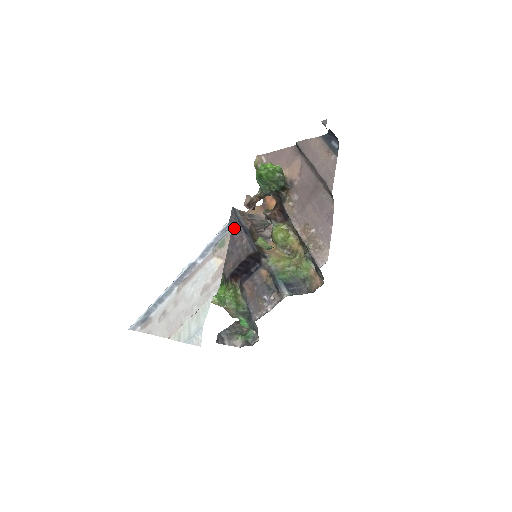
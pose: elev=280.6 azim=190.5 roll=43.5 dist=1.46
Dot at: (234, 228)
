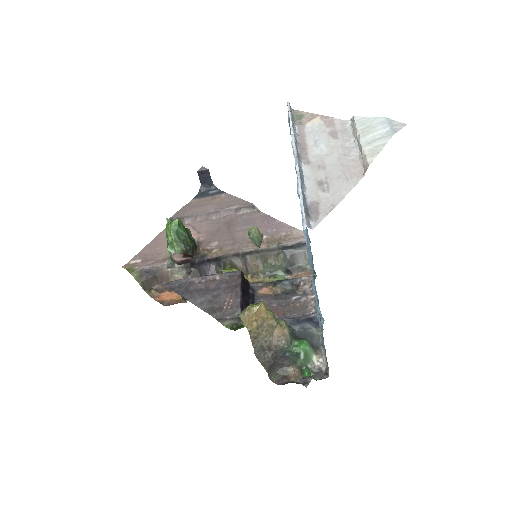
Dot at: (188, 286)
